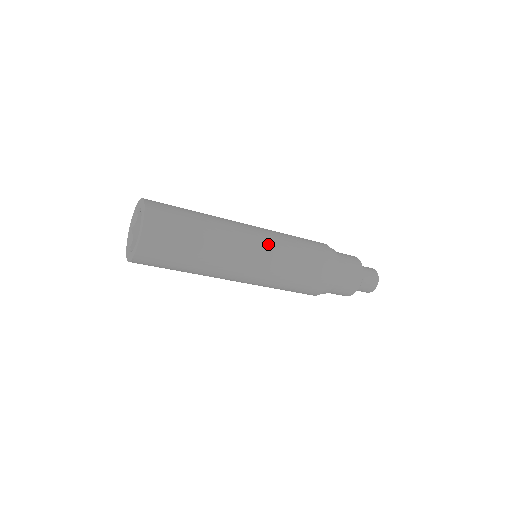
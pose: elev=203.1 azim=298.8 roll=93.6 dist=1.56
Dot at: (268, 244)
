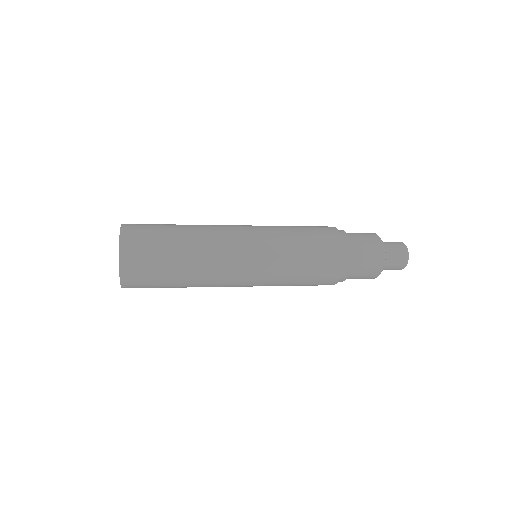
Dot at: (260, 252)
